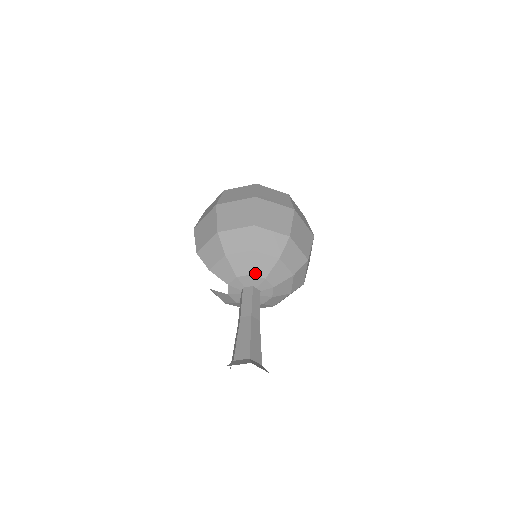
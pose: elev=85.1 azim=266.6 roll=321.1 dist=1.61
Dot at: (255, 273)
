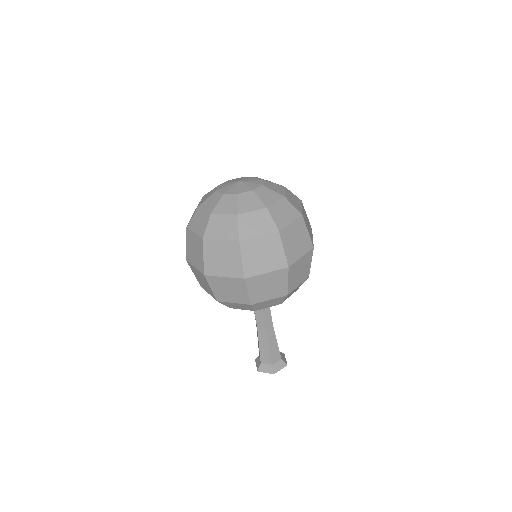
Dot at: occluded
